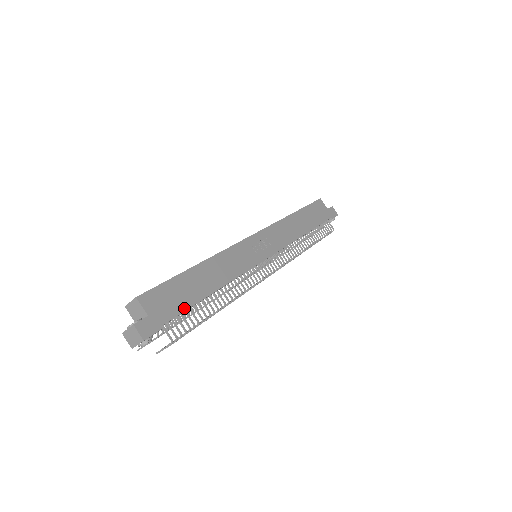
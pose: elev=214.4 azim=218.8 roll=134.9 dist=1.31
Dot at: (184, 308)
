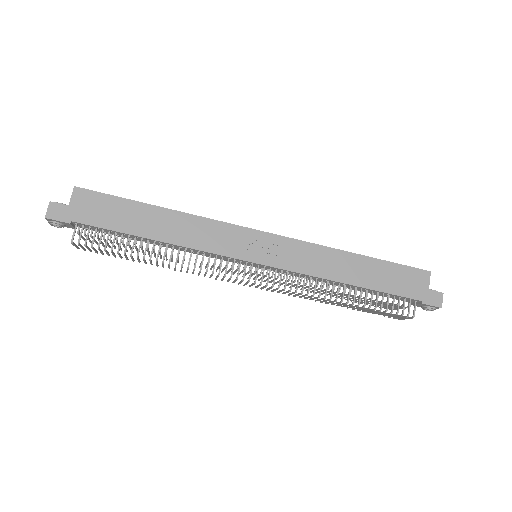
Dot at: (106, 226)
